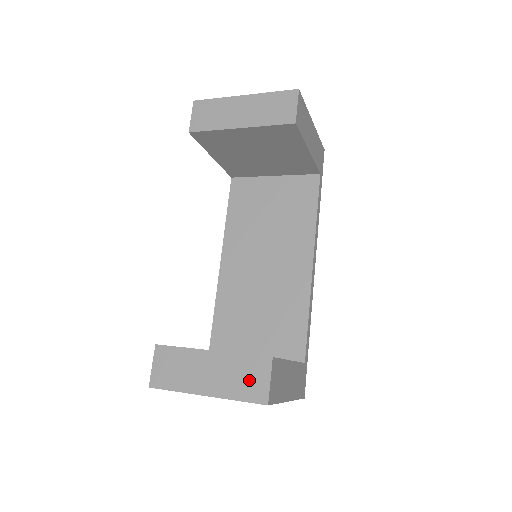
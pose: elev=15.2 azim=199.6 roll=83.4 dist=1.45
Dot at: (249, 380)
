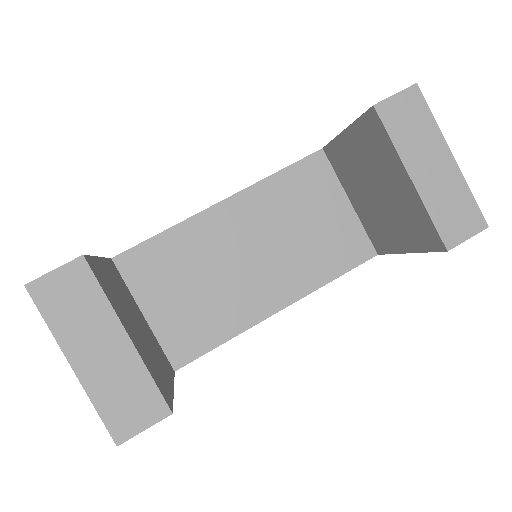
Dot at: (128, 406)
